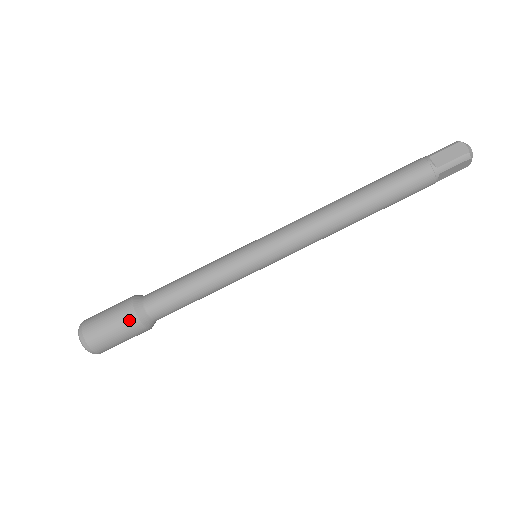
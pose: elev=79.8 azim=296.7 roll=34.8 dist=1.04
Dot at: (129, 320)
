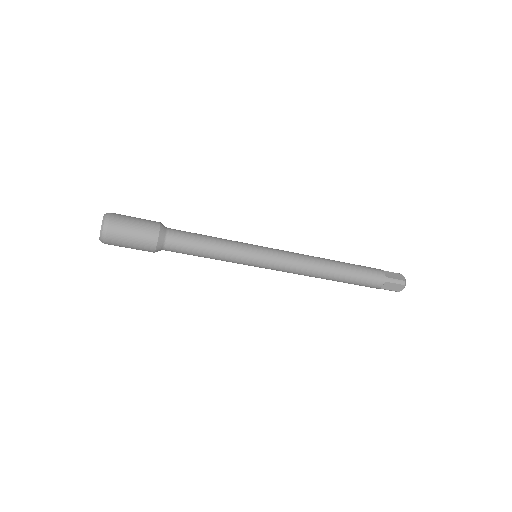
Dot at: (147, 250)
